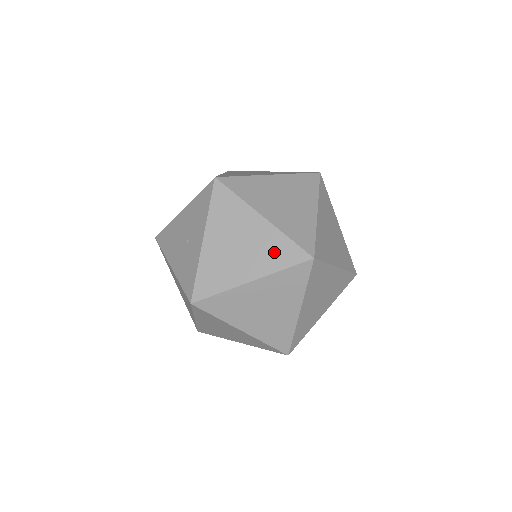
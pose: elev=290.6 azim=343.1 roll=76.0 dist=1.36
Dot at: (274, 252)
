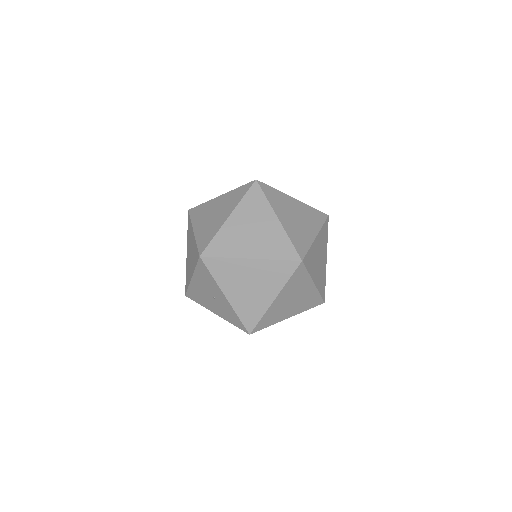
Dot at: (275, 274)
